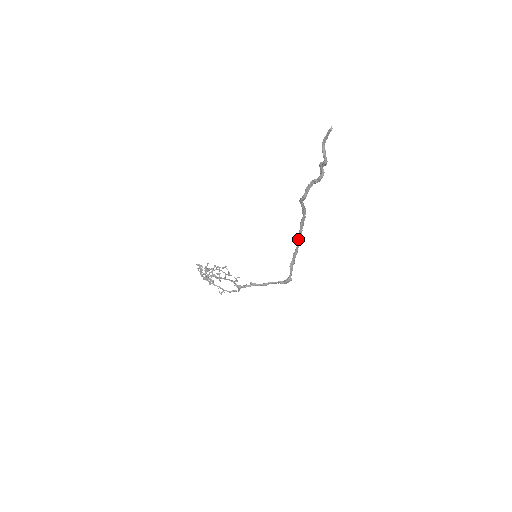
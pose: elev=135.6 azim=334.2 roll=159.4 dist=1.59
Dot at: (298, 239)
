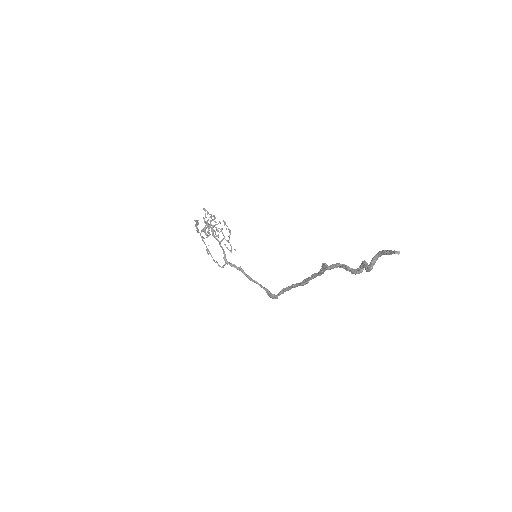
Dot at: (303, 281)
